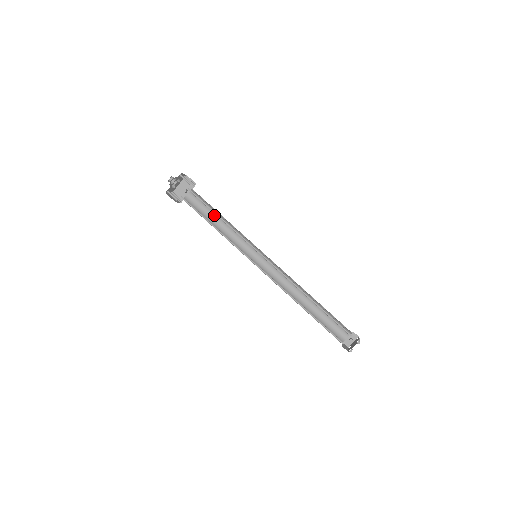
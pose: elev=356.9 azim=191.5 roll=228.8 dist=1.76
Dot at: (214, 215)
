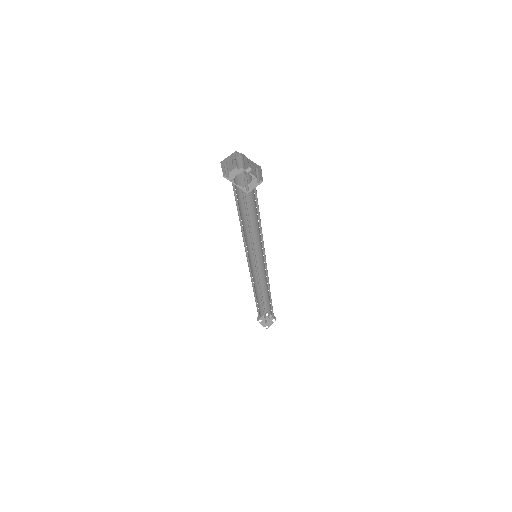
Dot at: (255, 207)
